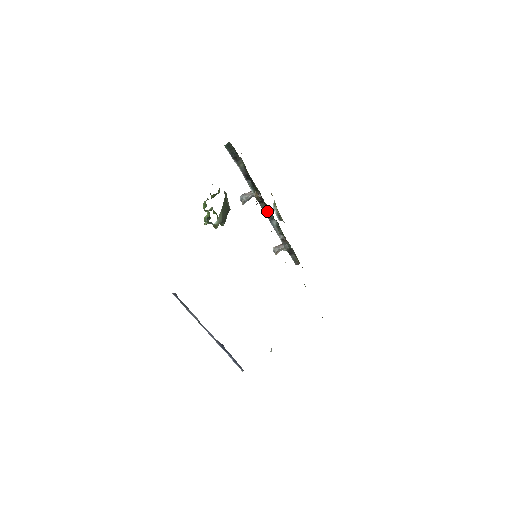
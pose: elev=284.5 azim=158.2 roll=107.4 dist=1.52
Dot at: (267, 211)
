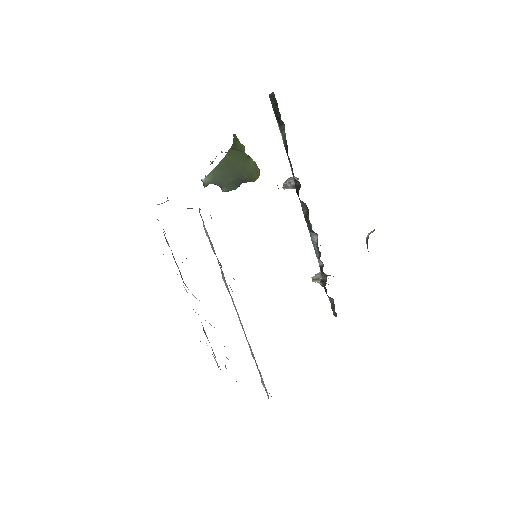
Dot at: (307, 216)
